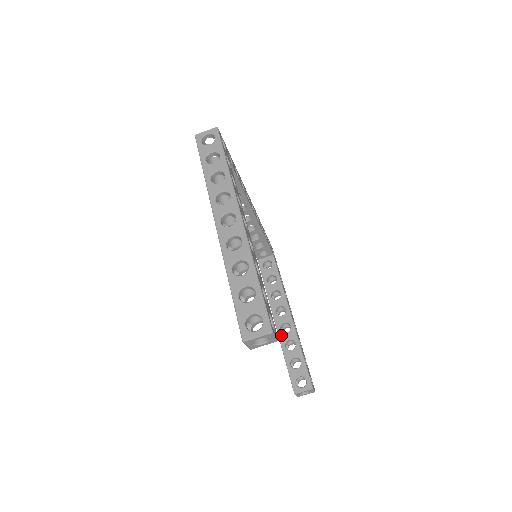
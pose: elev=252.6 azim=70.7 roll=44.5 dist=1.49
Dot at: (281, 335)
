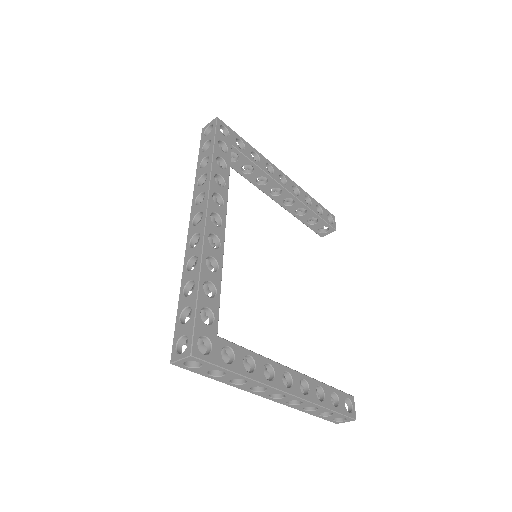
Dot at: (288, 209)
